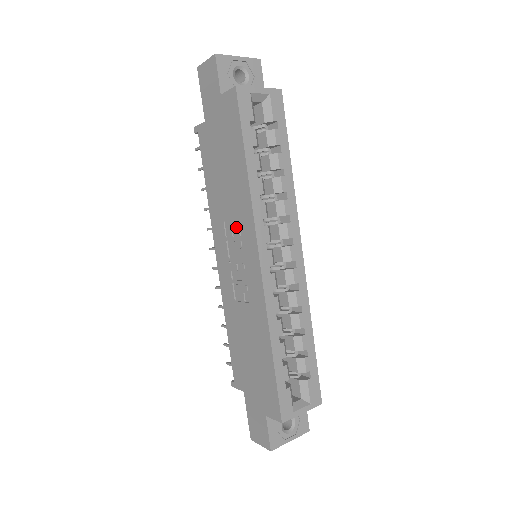
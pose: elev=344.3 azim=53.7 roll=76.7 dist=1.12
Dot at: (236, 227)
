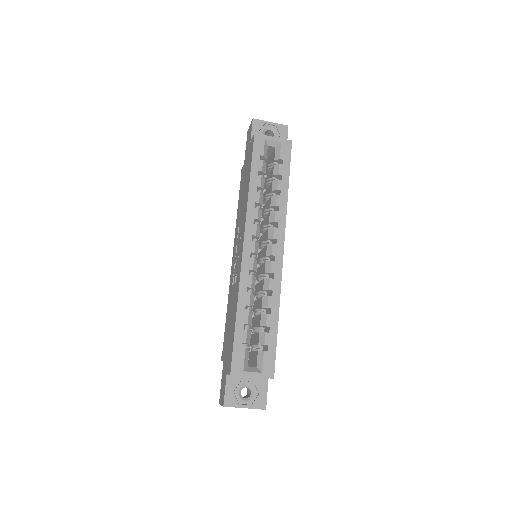
Dot at: (241, 228)
